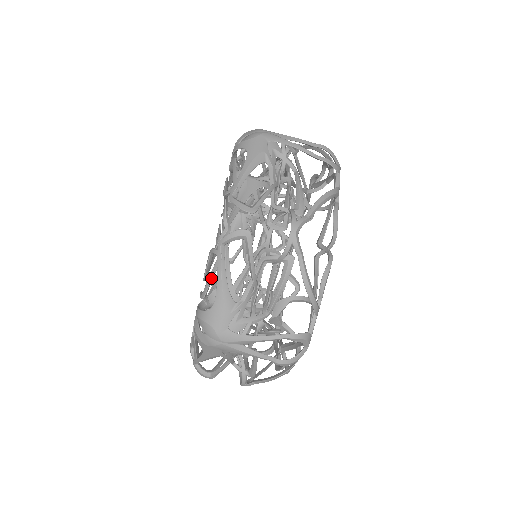
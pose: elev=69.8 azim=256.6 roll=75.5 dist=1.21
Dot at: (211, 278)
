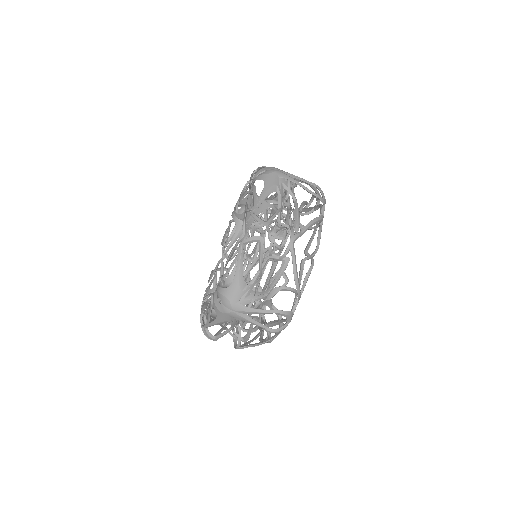
Dot at: (232, 266)
